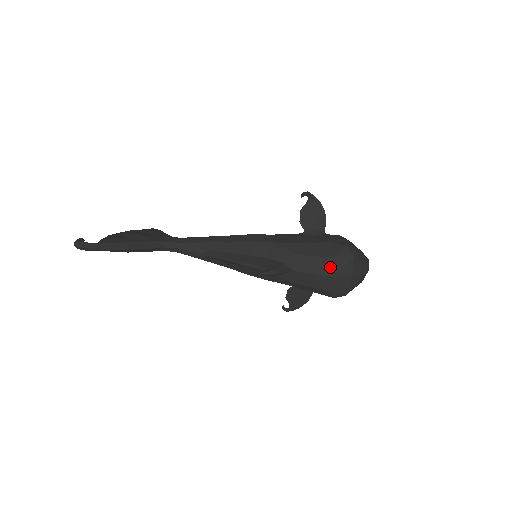
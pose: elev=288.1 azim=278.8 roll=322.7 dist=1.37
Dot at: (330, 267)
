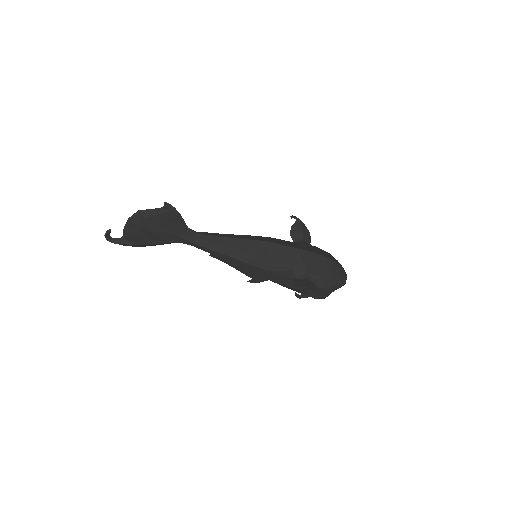
Dot at: occluded
